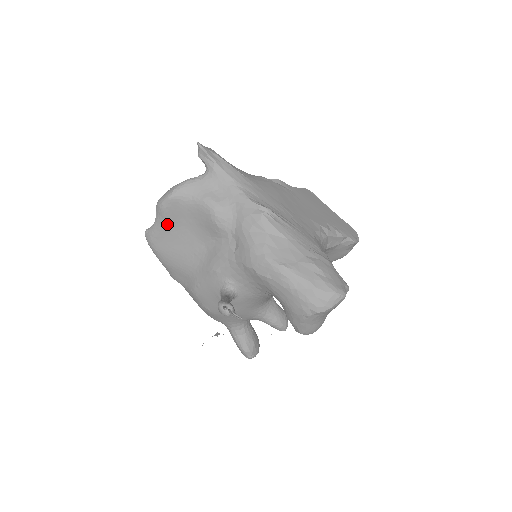
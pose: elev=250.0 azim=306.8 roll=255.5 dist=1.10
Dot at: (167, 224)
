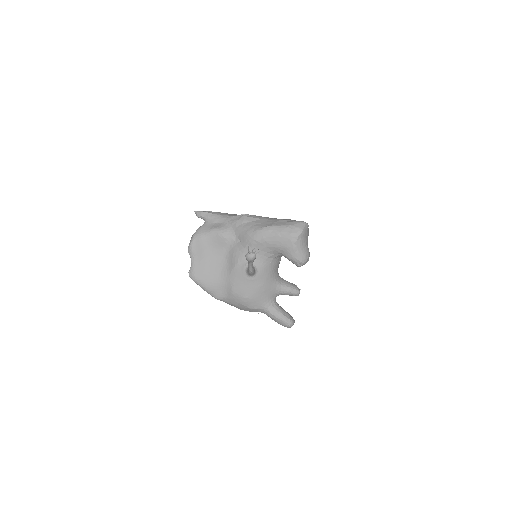
Dot at: (198, 258)
